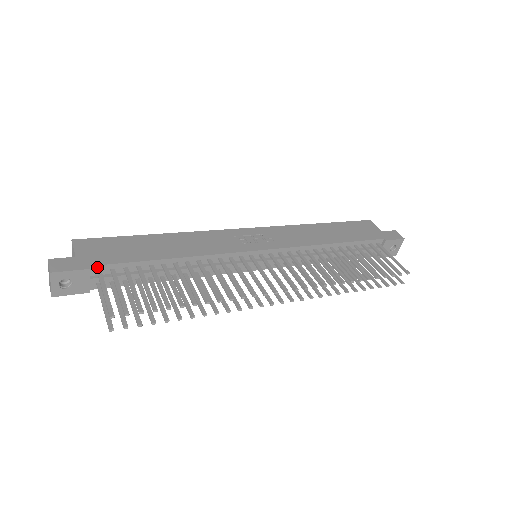
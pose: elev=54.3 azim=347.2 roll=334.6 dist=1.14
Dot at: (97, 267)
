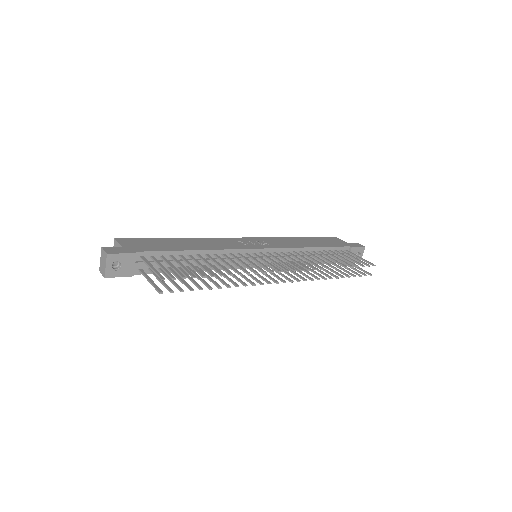
Dot at: (140, 253)
